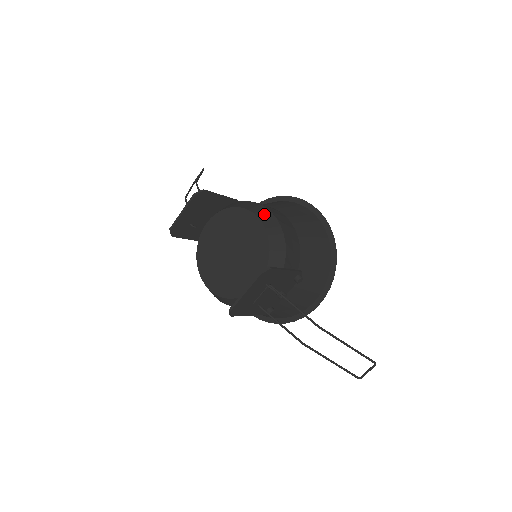
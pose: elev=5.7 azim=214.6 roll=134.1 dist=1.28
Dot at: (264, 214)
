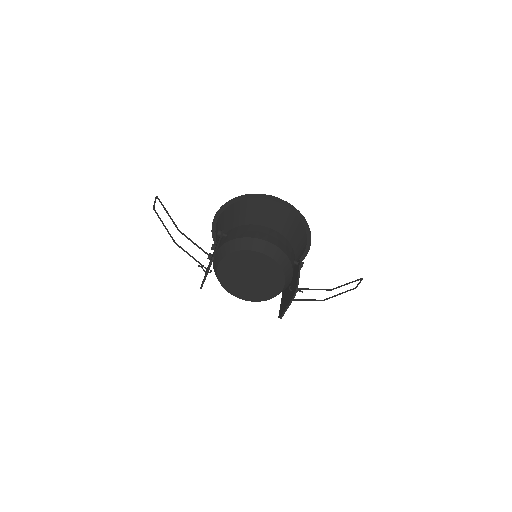
Dot at: (264, 247)
